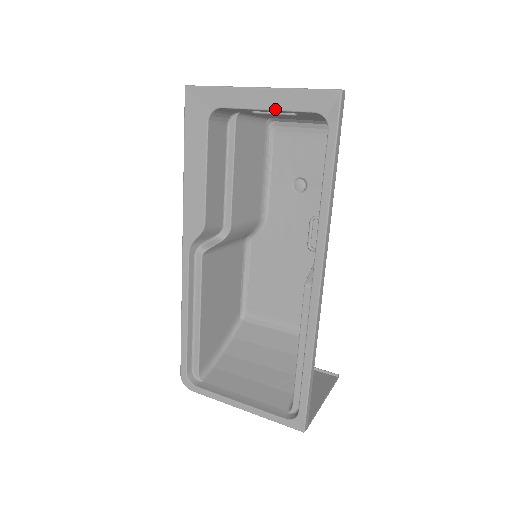
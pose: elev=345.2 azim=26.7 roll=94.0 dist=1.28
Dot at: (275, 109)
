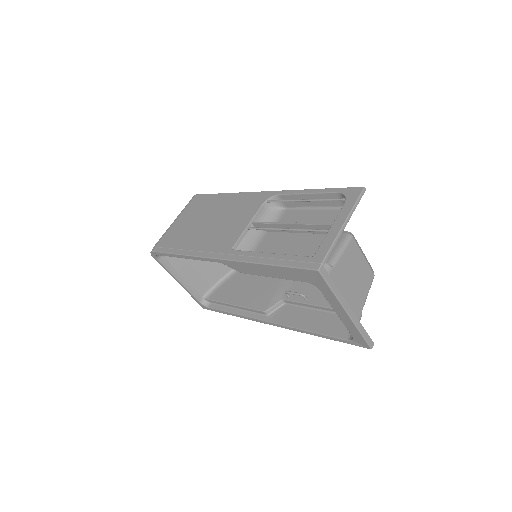
Dot at: (341, 320)
